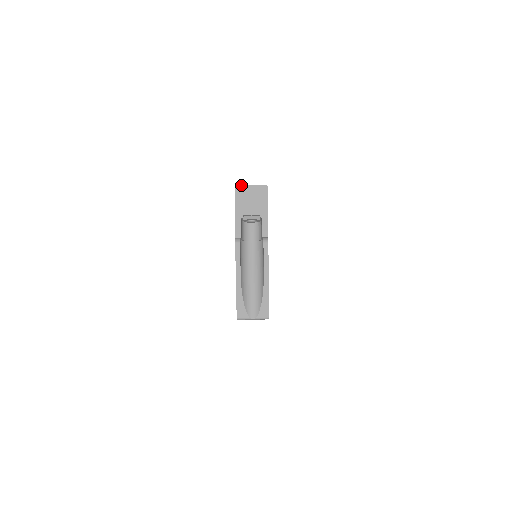
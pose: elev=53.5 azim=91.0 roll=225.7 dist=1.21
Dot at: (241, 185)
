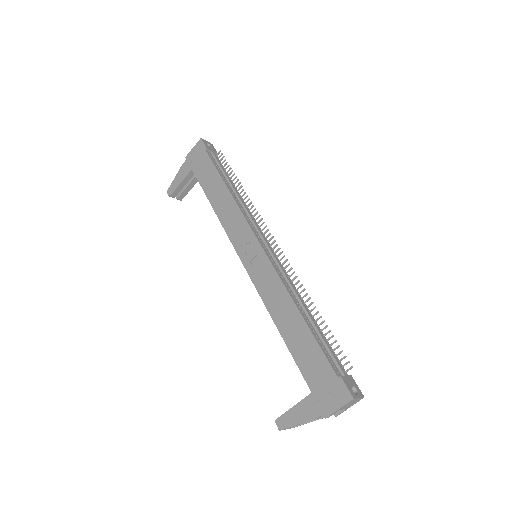
Dot at: (356, 399)
